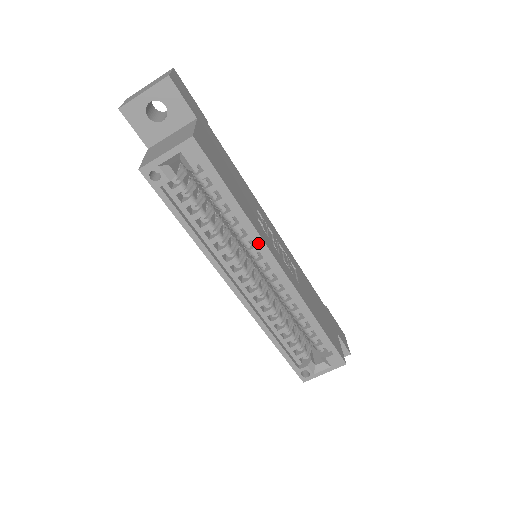
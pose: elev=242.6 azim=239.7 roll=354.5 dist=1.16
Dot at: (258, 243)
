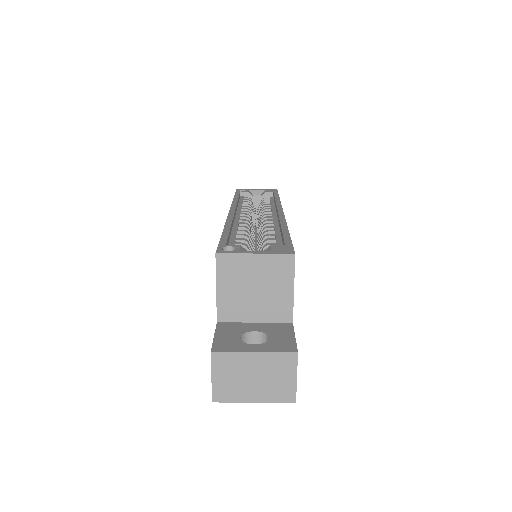
Dot at: (276, 205)
